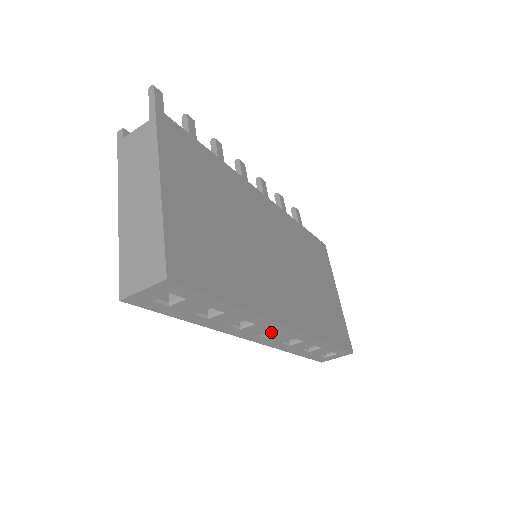
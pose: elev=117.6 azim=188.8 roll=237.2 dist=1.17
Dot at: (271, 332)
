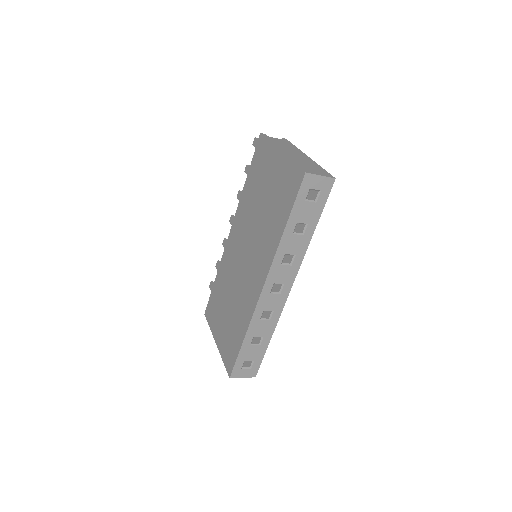
Dot at: (274, 291)
